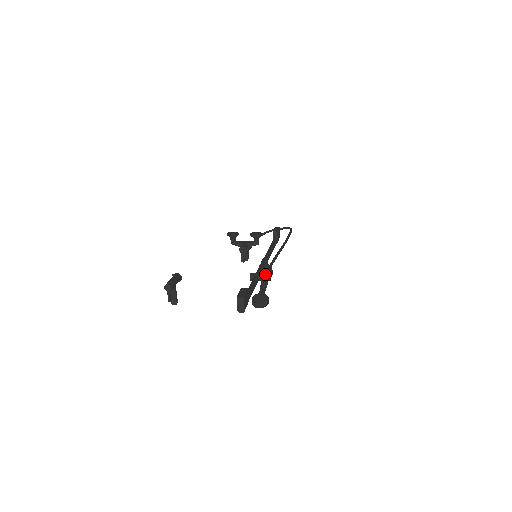
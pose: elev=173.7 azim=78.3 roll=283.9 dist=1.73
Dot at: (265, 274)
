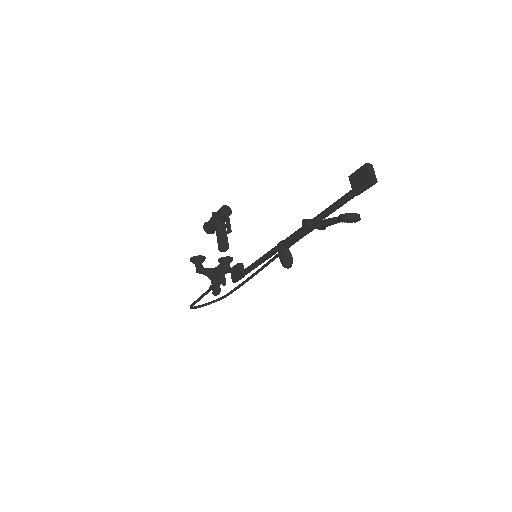
Dot at: occluded
